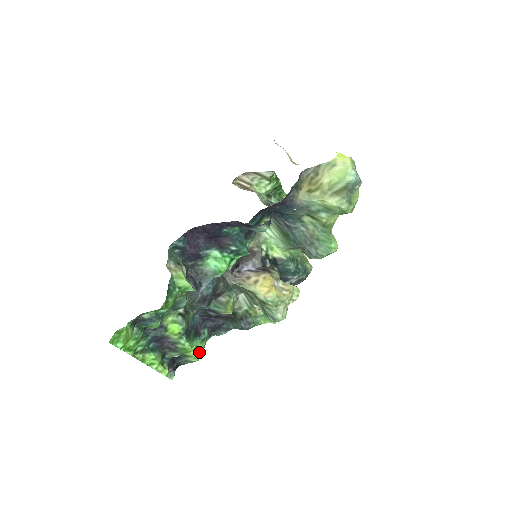
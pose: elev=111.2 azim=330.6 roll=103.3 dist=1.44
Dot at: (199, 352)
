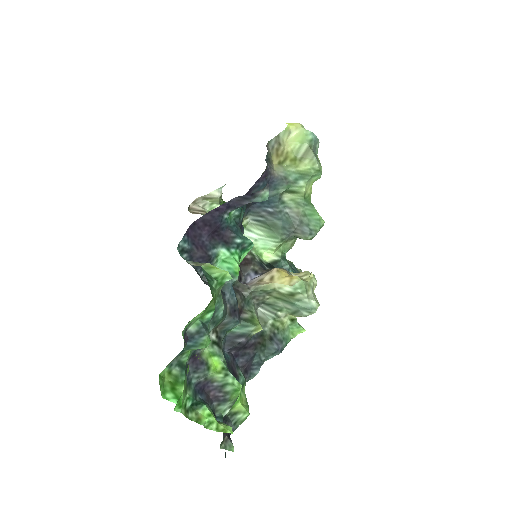
Dot at: (245, 404)
